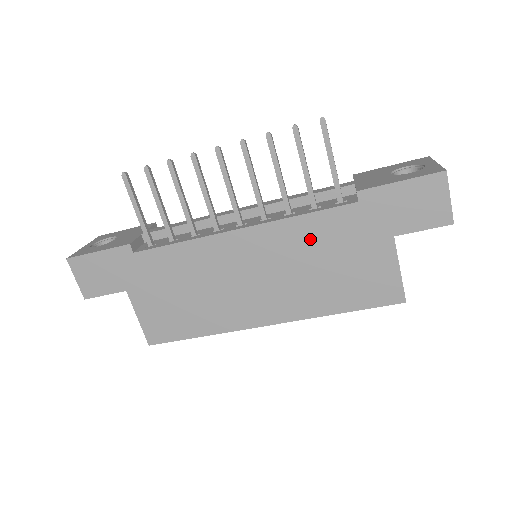
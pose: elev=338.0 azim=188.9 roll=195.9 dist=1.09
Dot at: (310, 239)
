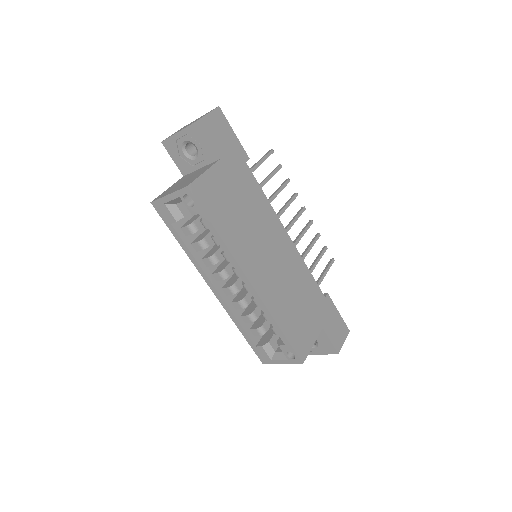
Dot at: (302, 281)
